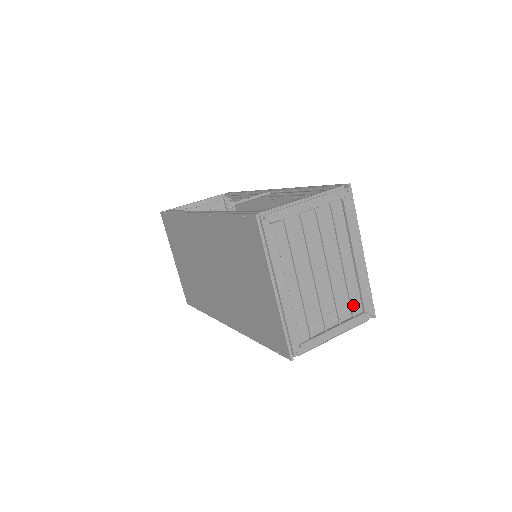
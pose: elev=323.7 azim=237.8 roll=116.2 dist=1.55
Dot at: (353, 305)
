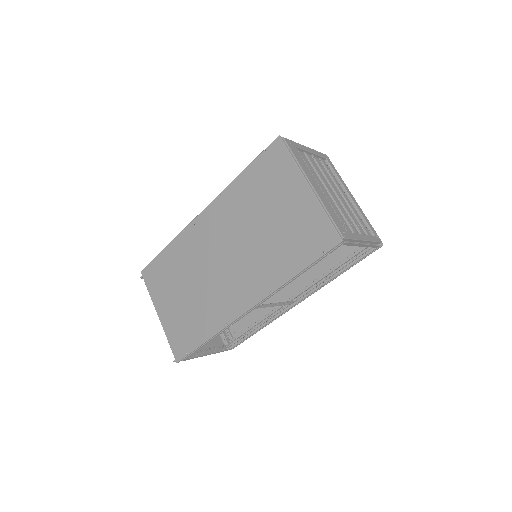
Dot at: (364, 229)
